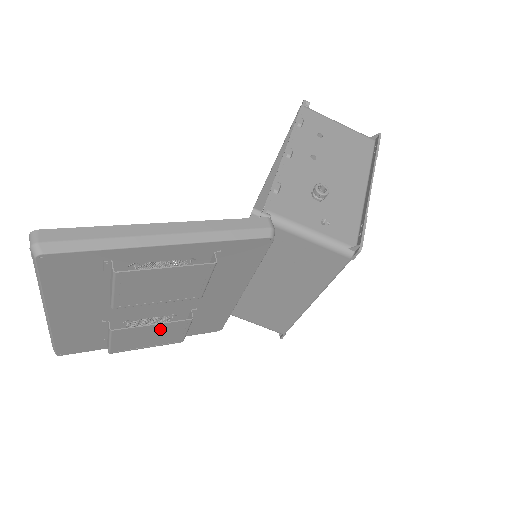
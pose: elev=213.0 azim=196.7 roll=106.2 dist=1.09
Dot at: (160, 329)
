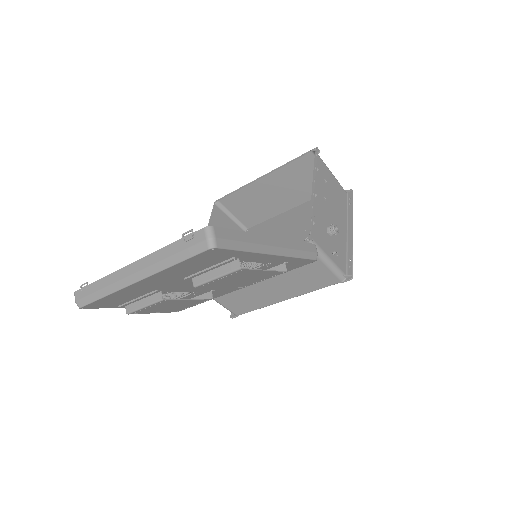
Dot at: (186, 302)
